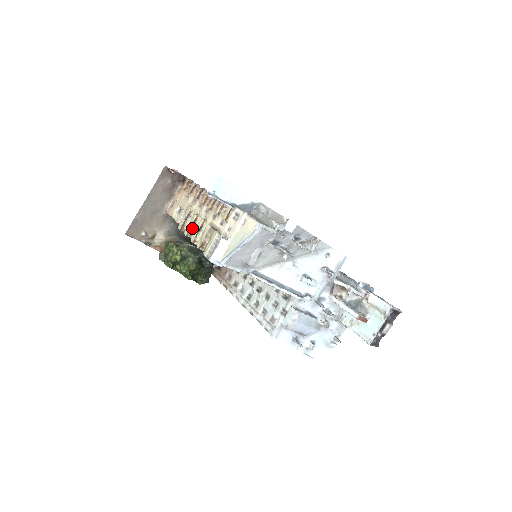
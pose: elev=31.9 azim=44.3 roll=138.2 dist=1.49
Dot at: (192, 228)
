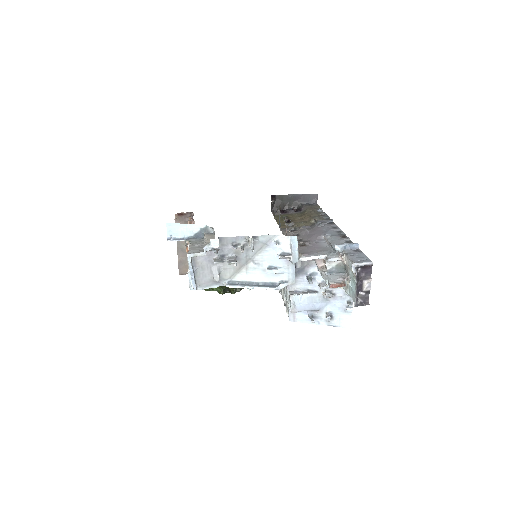
Dot at: occluded
